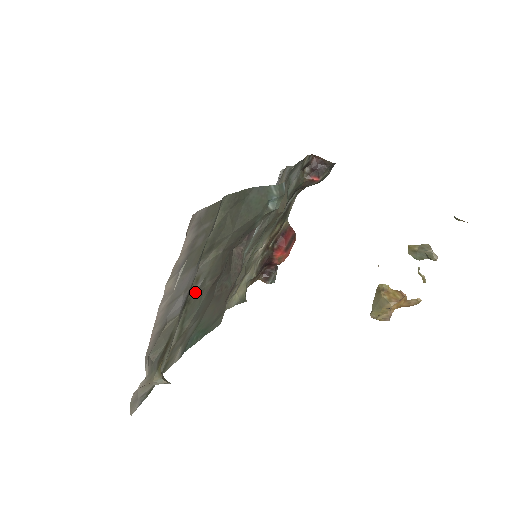
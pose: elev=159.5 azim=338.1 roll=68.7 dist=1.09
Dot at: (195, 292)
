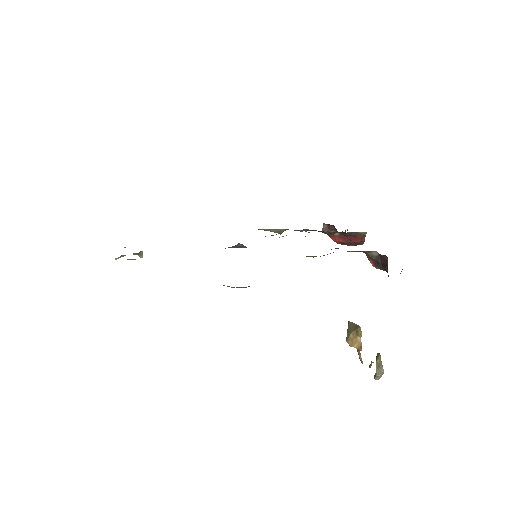
Dot at: occluded
